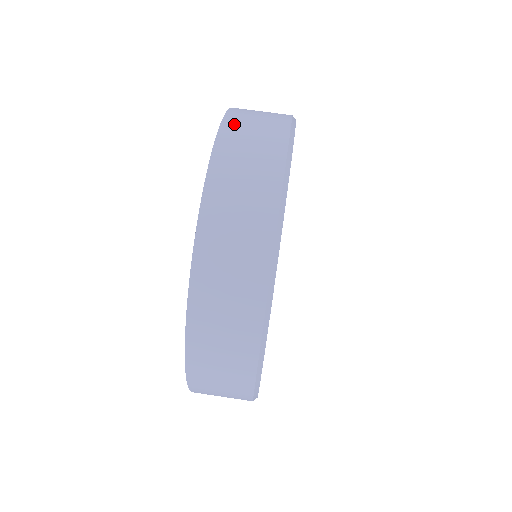
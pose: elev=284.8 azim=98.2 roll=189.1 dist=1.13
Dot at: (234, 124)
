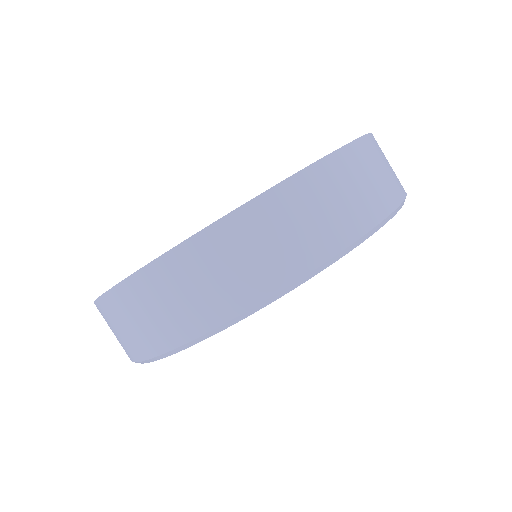
Dot at: (330, 173)
